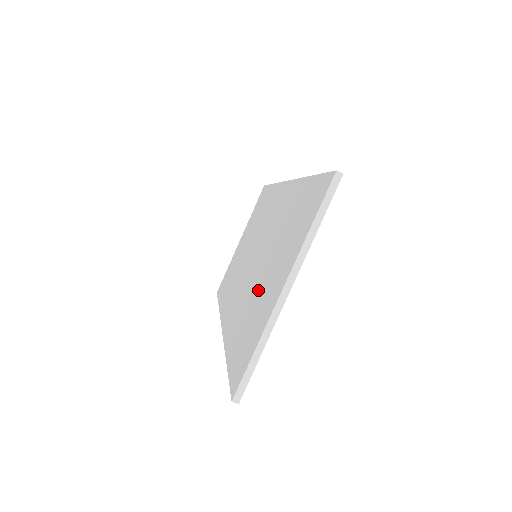
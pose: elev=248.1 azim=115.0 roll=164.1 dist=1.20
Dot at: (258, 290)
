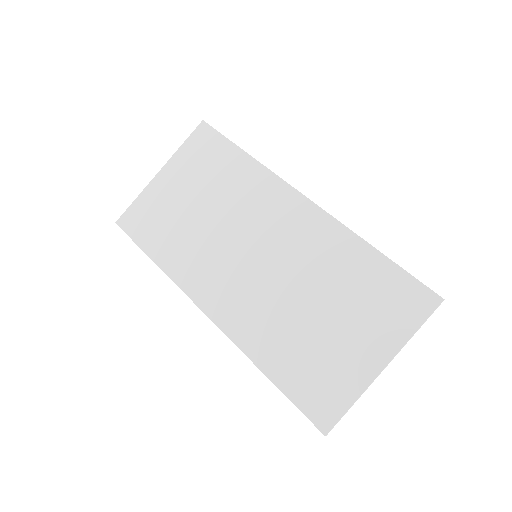
Dot at: (314, 330)
